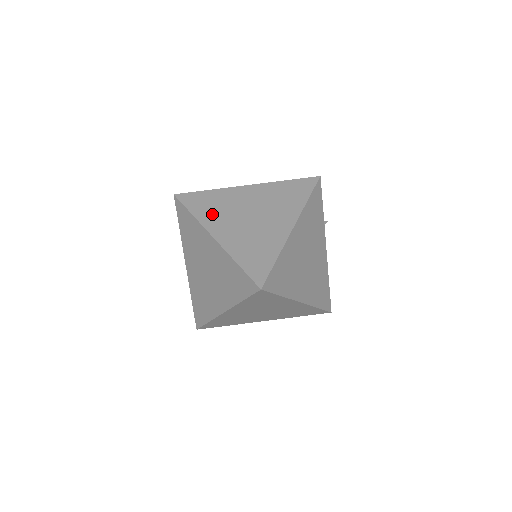
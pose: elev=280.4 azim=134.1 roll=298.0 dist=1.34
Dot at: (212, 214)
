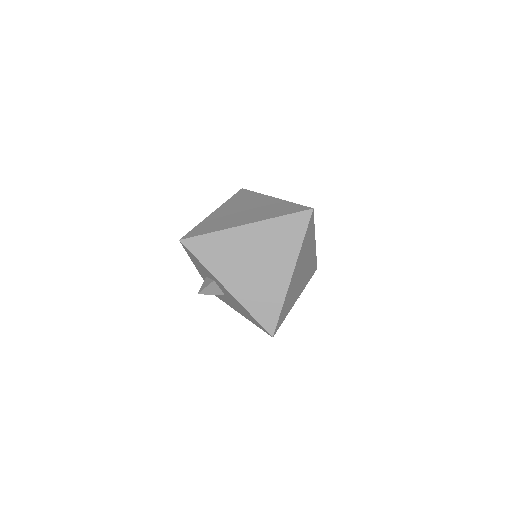
Dot at: occluded
